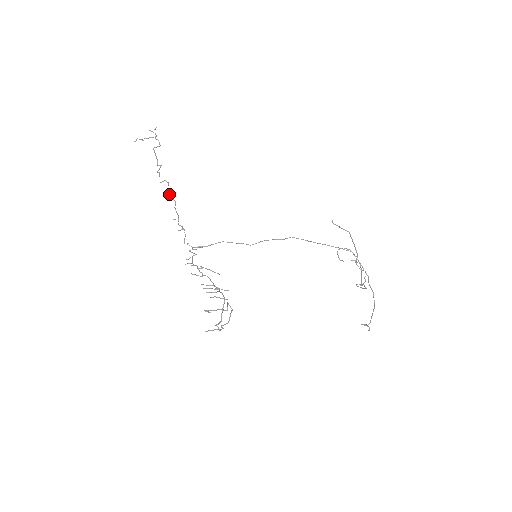
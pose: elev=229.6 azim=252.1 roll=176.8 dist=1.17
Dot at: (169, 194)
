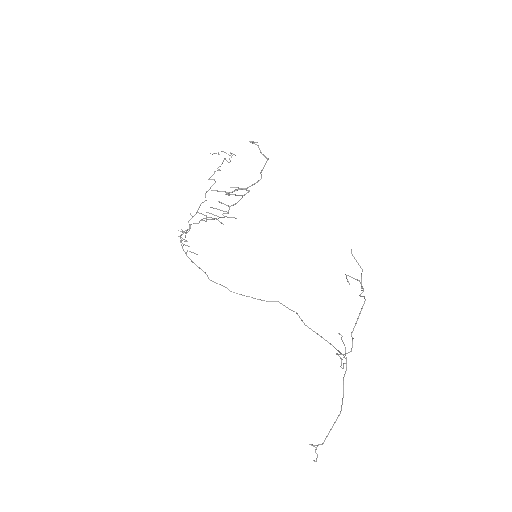
Dot at: (206, 192)
